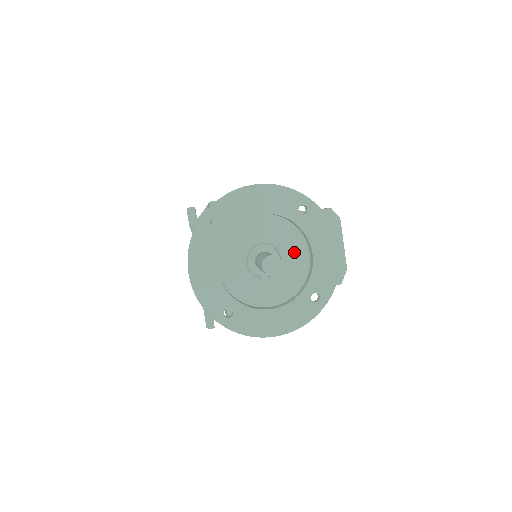
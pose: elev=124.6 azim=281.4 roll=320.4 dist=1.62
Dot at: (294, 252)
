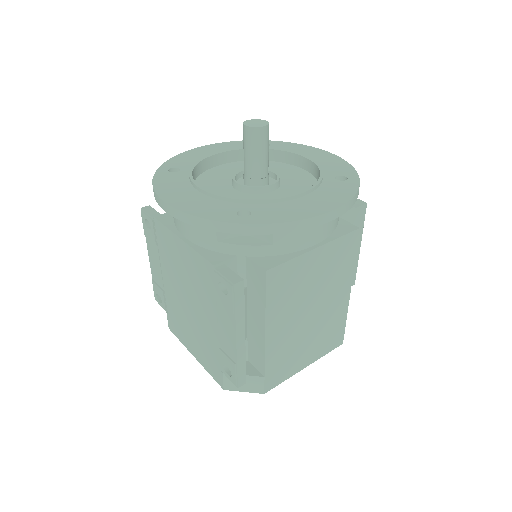
Dot at: (284, 172)
